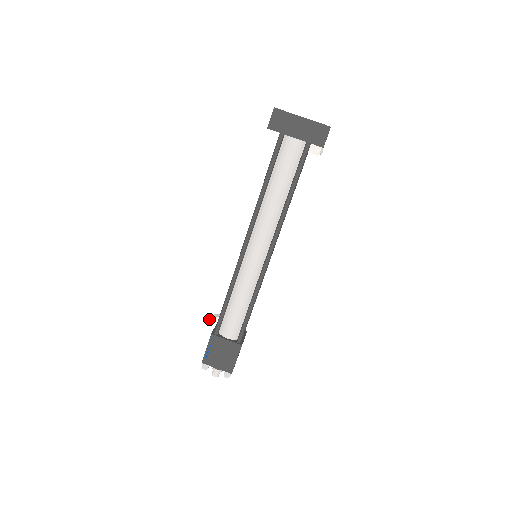
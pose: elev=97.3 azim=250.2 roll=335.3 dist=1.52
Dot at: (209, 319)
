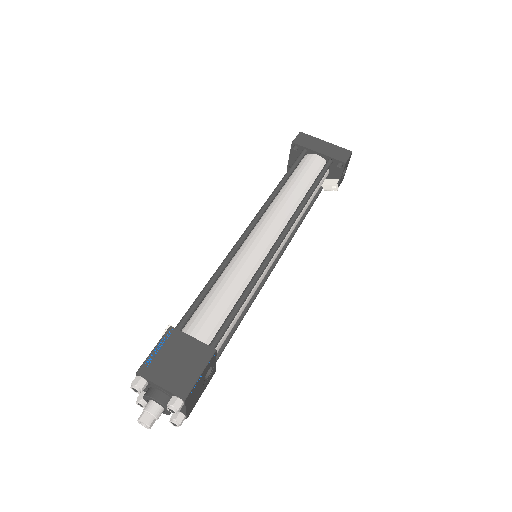
Dot at: (165, 329)
